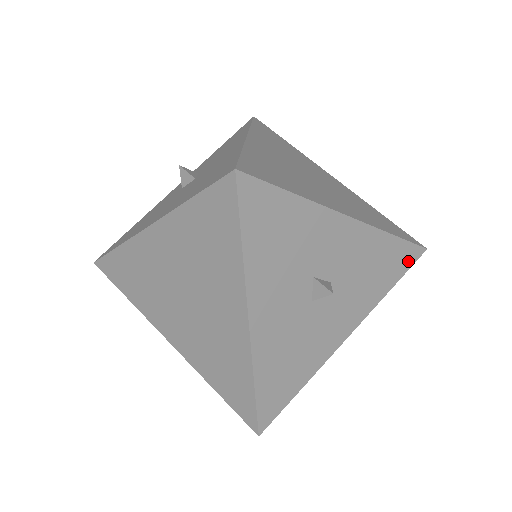
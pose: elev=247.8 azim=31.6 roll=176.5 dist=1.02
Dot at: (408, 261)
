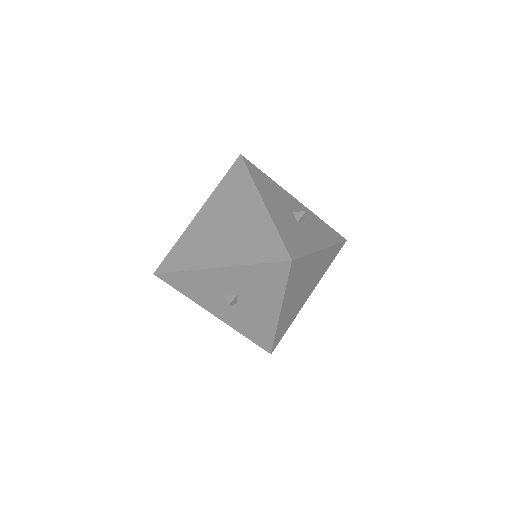
Dot at: (283, 271)
